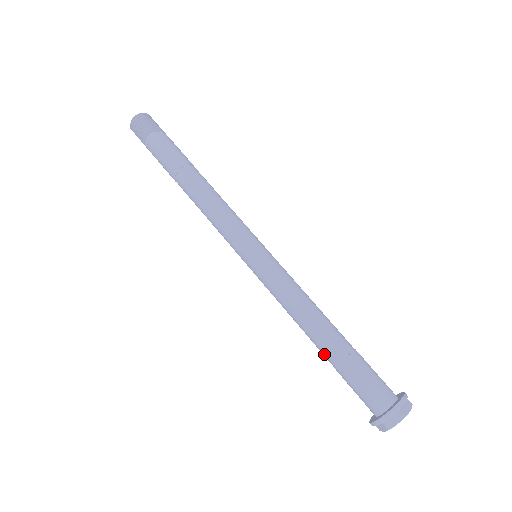
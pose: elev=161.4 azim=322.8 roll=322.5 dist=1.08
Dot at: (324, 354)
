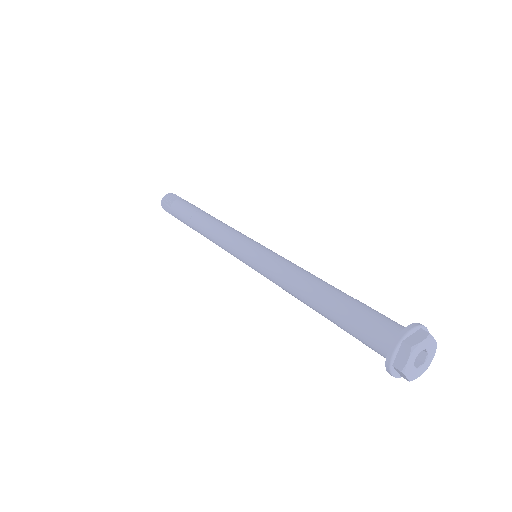
Dot at: (325, 305)
